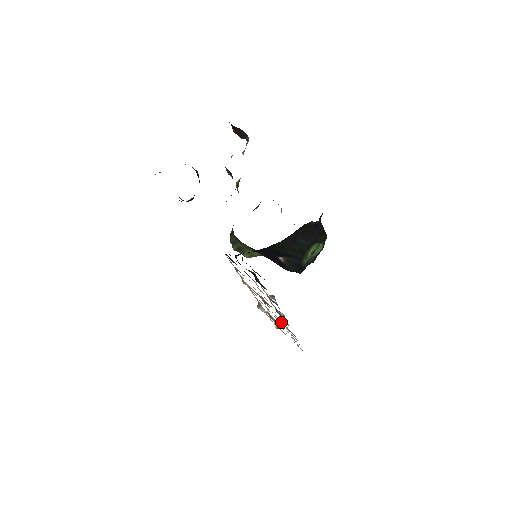
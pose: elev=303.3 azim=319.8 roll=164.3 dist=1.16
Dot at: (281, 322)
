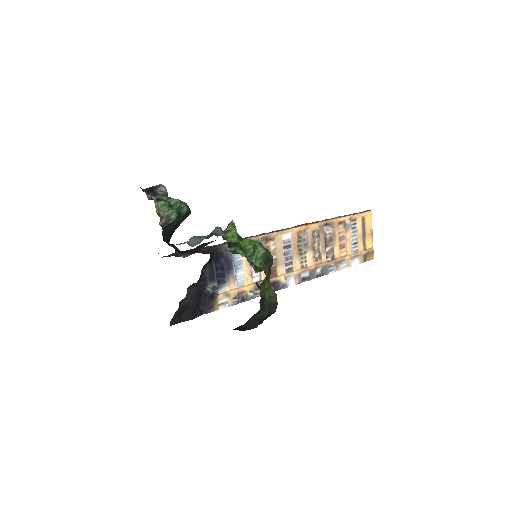
Dot at: (318, 261)
